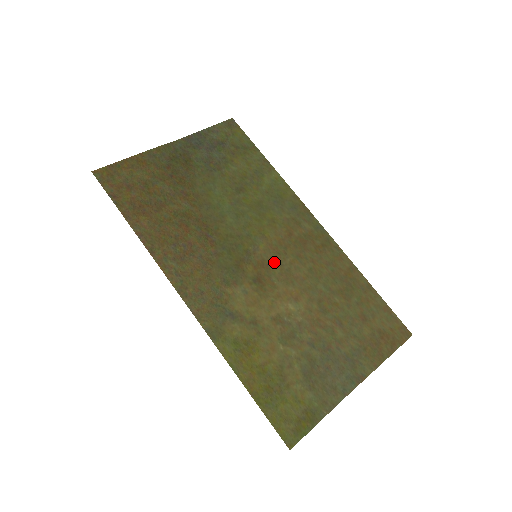
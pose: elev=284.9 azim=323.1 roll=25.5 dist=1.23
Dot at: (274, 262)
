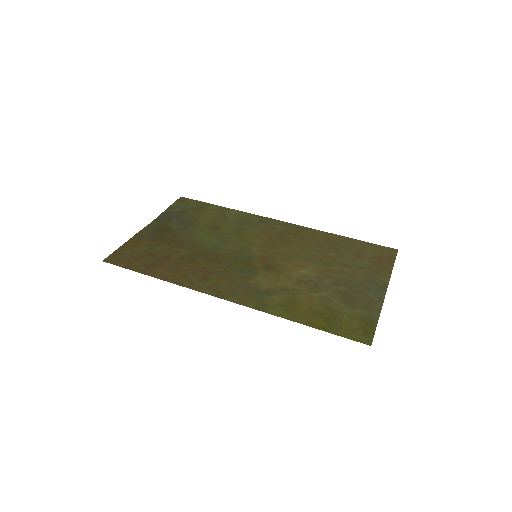
Dot at: (271, 254)
